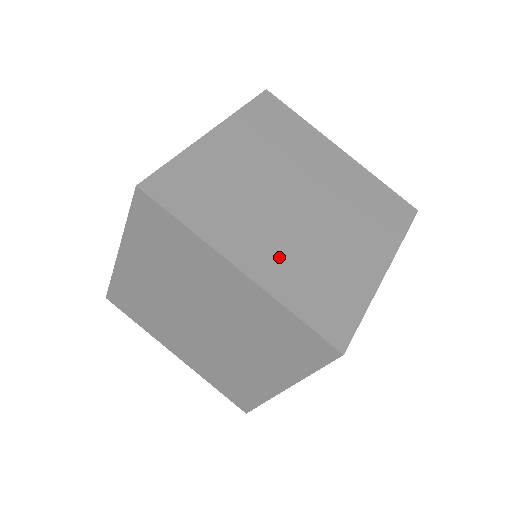
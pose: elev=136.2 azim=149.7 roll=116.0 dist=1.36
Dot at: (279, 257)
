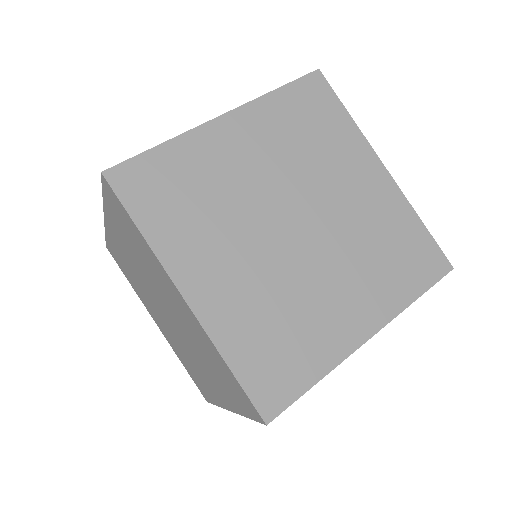
Dot at: (239, 292)
